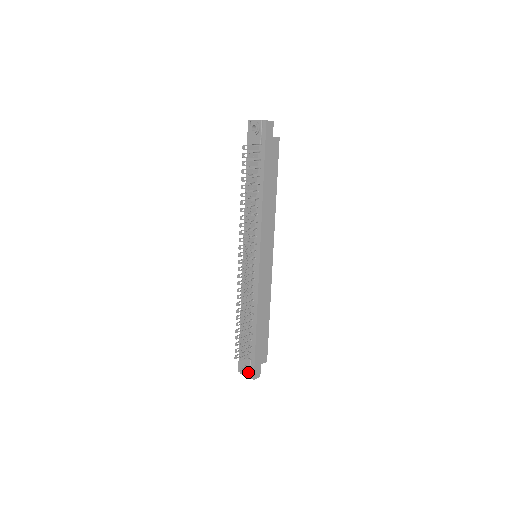
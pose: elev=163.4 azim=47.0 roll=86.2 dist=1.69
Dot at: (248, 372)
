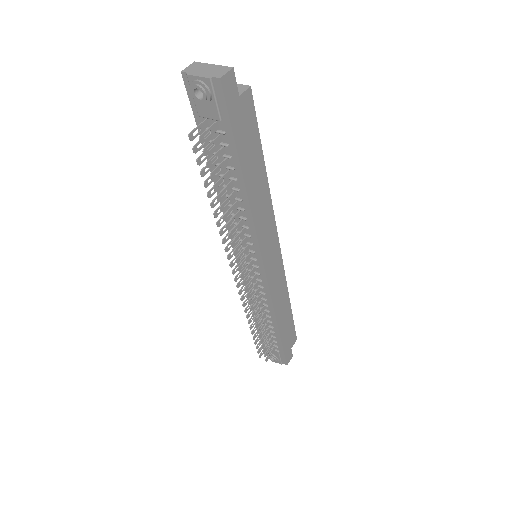
Dot at: (278, 361)
